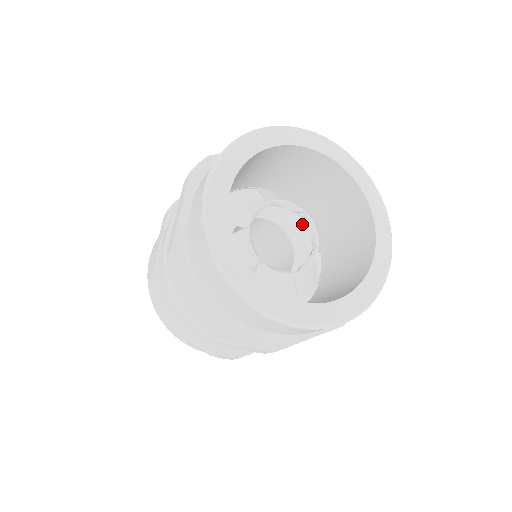
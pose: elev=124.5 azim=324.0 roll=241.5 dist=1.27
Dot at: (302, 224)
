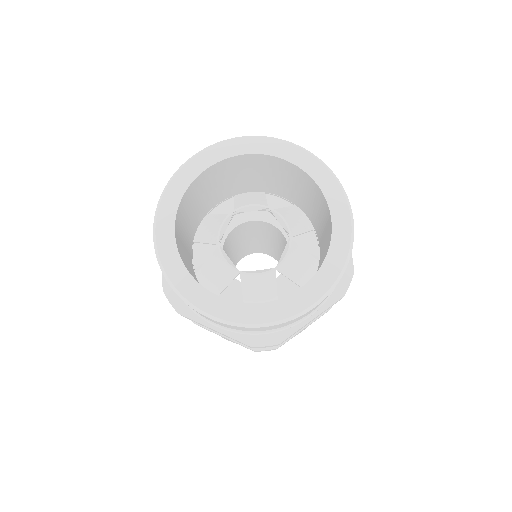
Dot at: occluded
